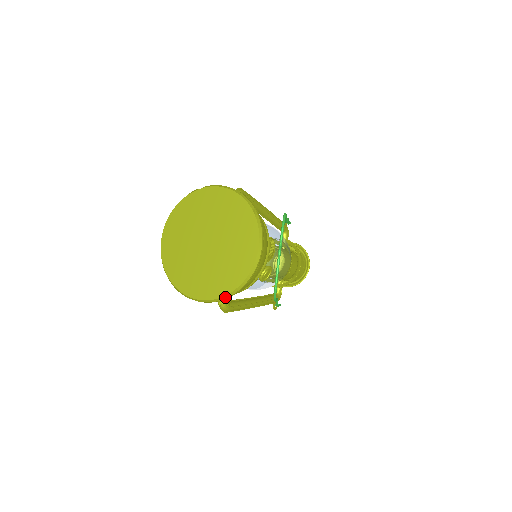
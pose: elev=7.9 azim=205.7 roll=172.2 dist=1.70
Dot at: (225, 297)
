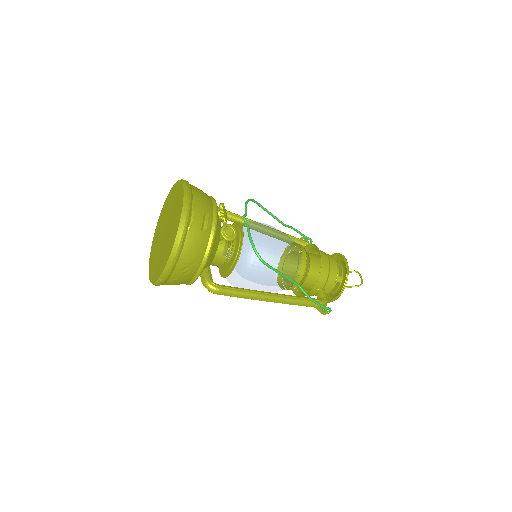
Dot at: (174, 249)
